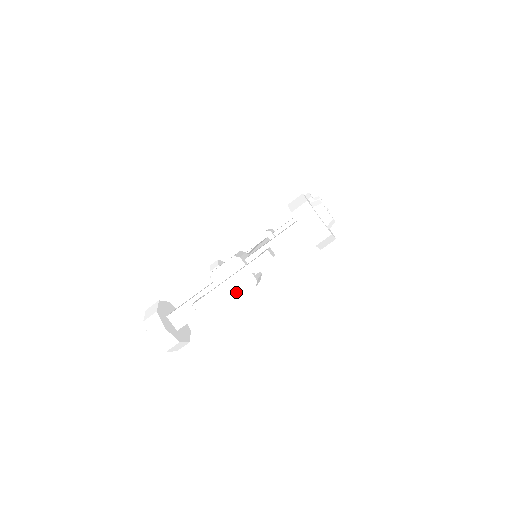
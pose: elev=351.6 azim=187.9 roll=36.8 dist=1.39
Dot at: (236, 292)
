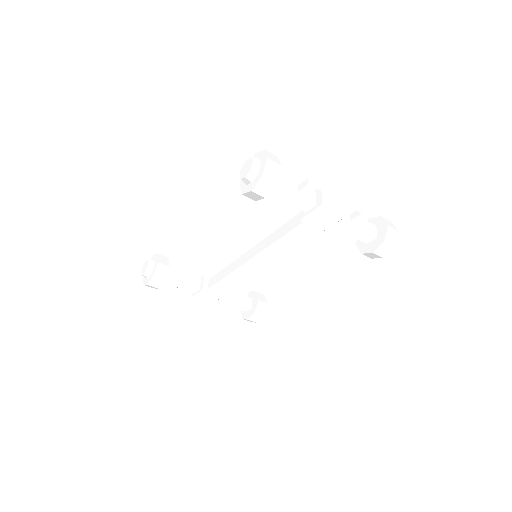
Dot at: (330, 207)
